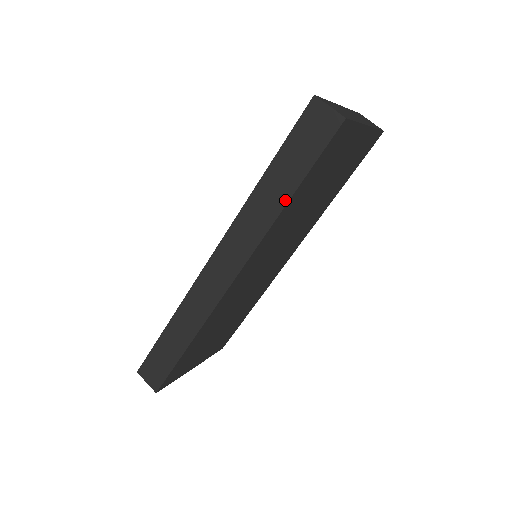
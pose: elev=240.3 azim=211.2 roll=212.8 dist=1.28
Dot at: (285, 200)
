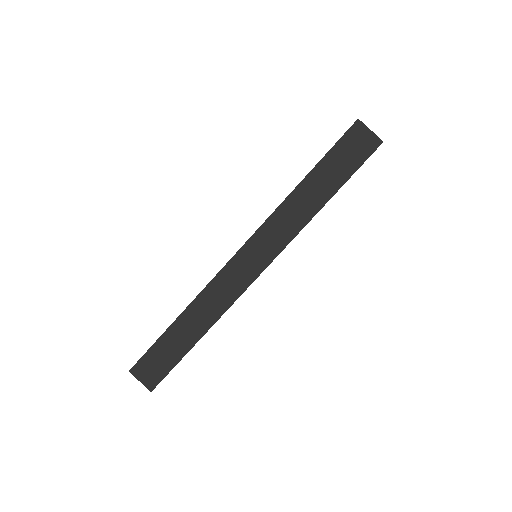
Dot at: (321, 204)
